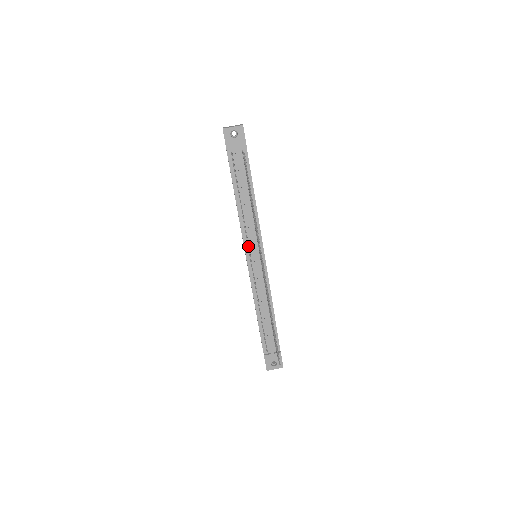
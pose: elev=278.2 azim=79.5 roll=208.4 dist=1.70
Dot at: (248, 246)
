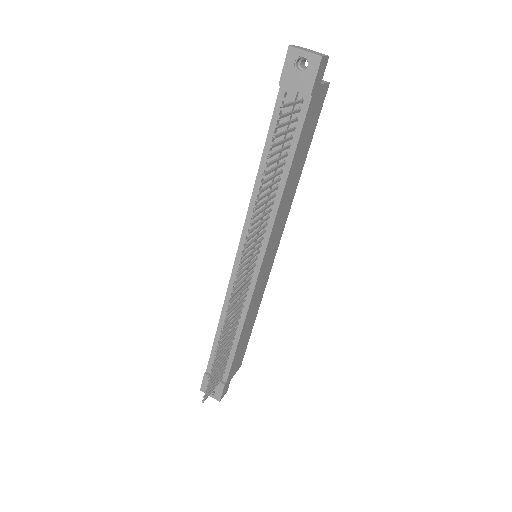
Dot at: occluded
